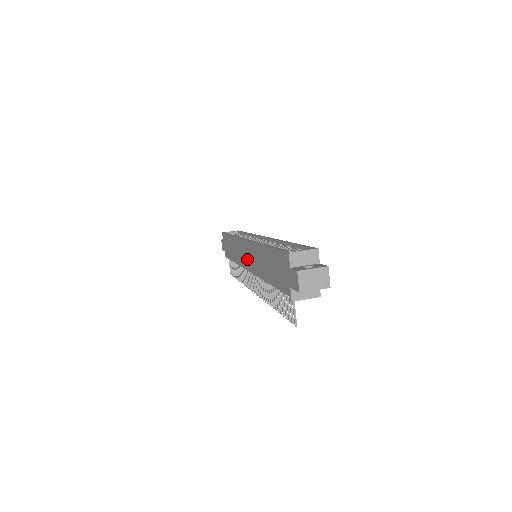
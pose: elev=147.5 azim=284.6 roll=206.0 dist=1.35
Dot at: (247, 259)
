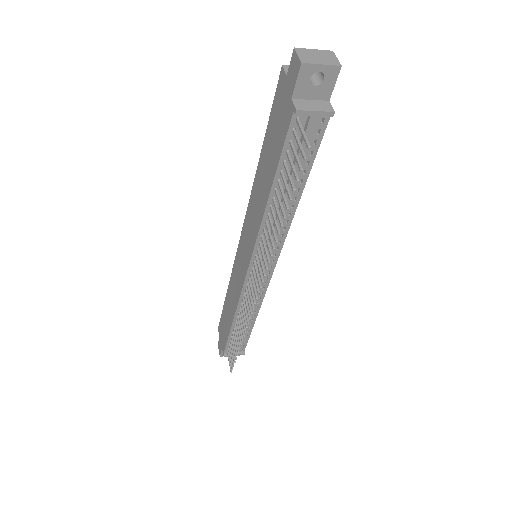
Dot at: (244, 255)
